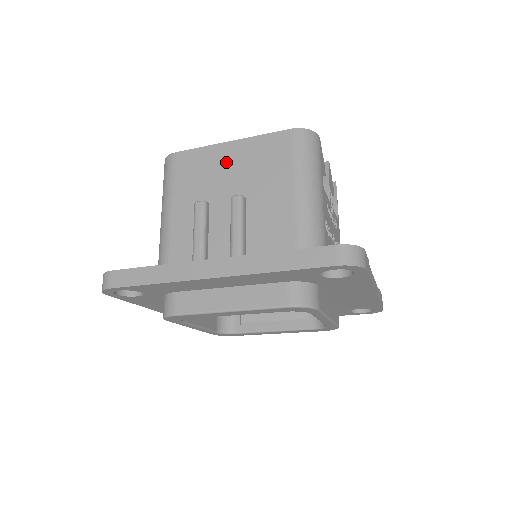
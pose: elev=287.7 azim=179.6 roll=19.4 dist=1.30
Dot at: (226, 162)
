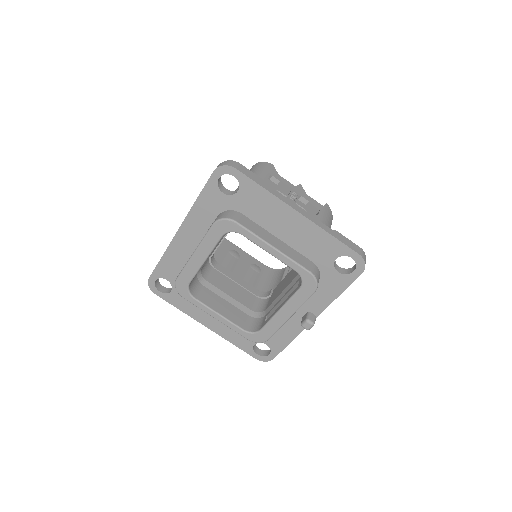
Dot at: occluded
